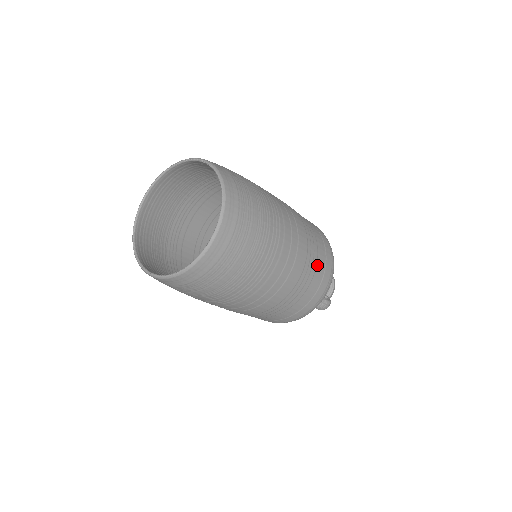
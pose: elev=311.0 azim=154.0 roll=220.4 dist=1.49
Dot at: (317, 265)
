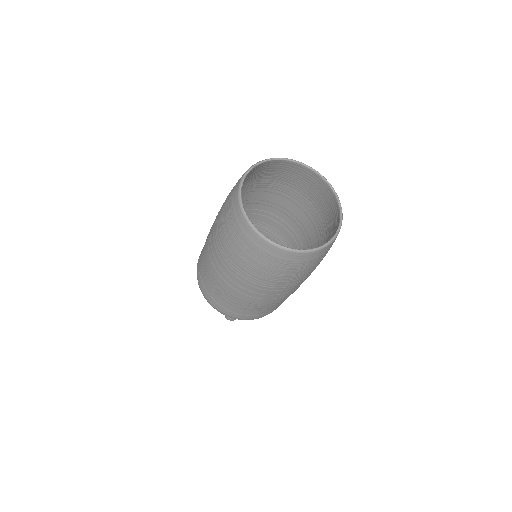
Dot at: occluded
